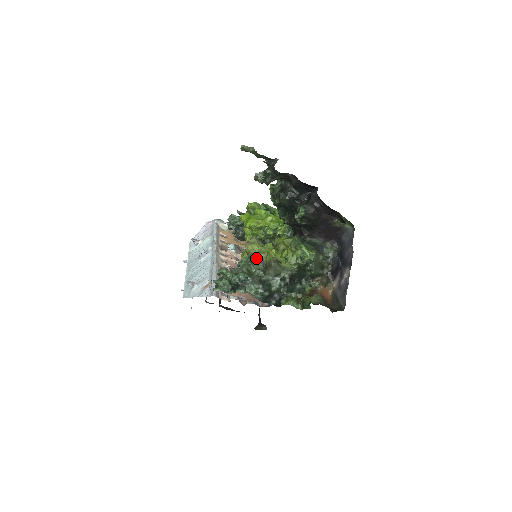
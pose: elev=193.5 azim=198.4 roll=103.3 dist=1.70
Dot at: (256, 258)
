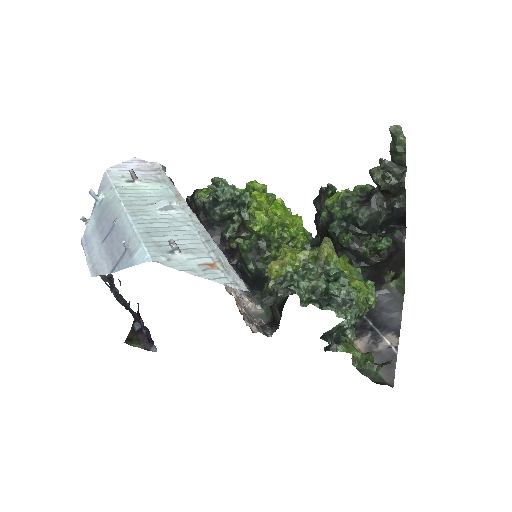
Dot at: occluded
